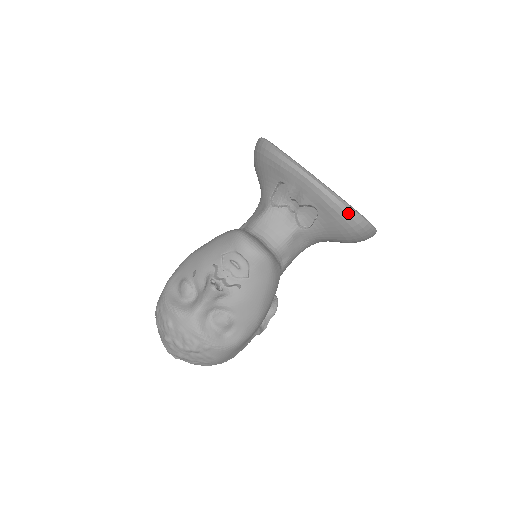
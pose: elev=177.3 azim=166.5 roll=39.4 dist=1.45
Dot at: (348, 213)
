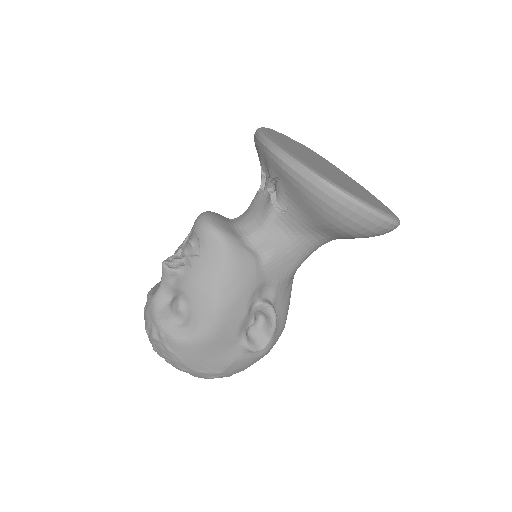
Dot at: (305, 176)
